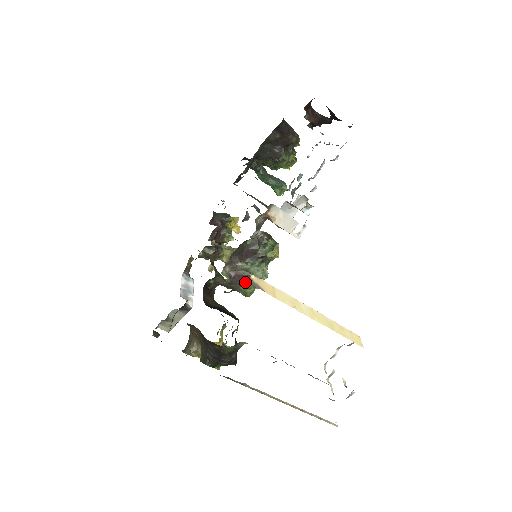
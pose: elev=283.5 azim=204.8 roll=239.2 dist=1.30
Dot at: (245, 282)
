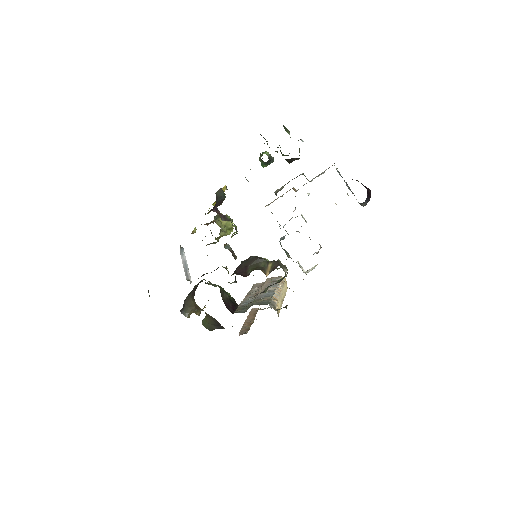
Dot at: occluded
